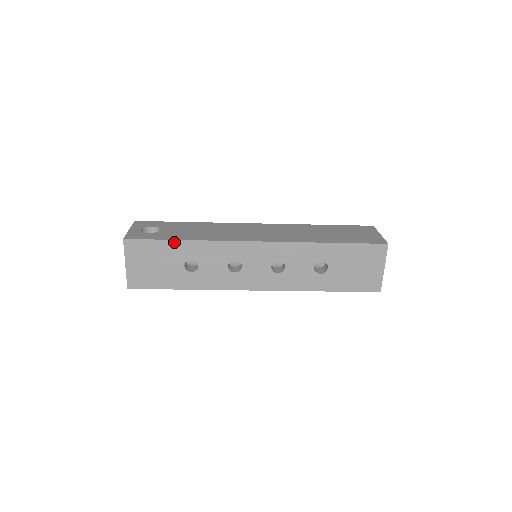
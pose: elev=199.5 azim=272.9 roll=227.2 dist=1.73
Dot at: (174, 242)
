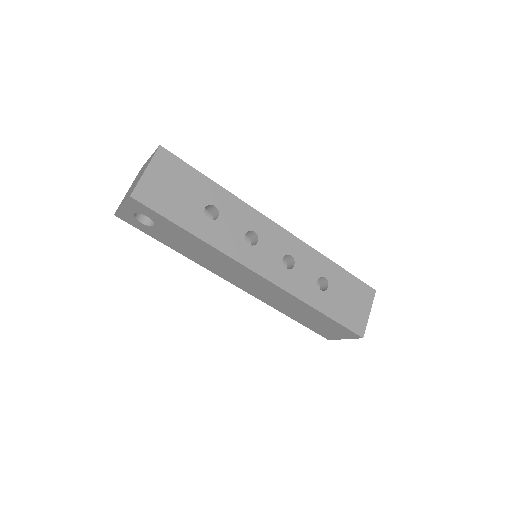
Dot at: (207, 180)
